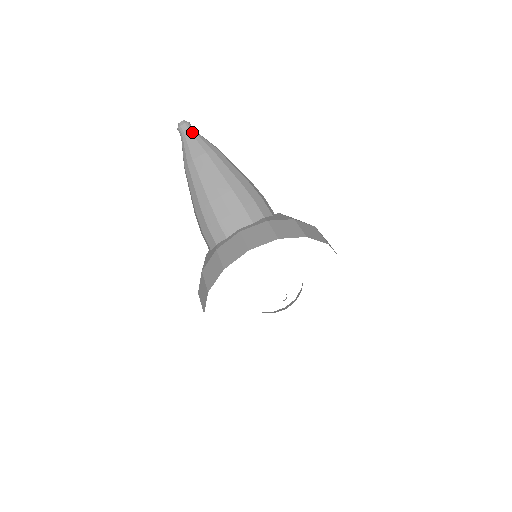
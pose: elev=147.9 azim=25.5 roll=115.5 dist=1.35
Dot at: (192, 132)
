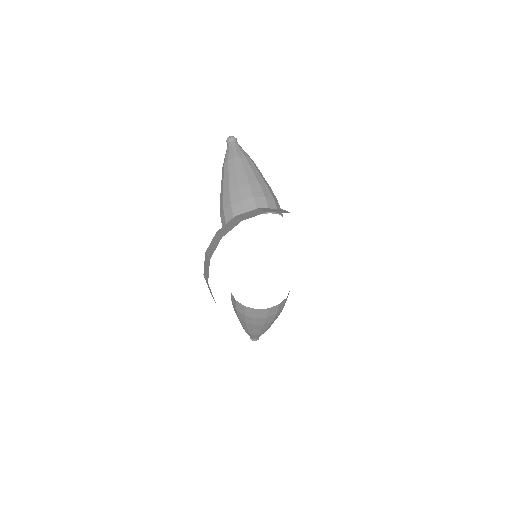
Dot at: (237, 144)
